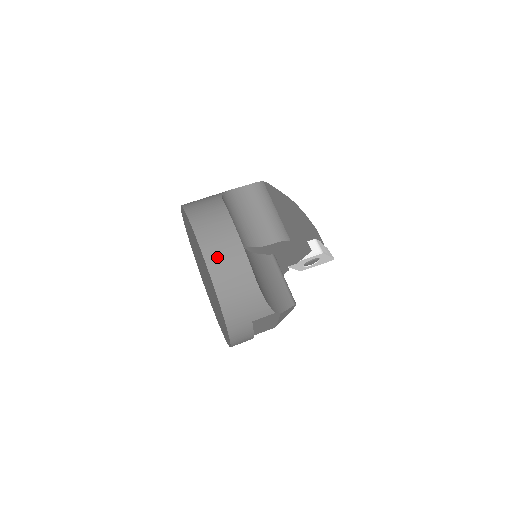
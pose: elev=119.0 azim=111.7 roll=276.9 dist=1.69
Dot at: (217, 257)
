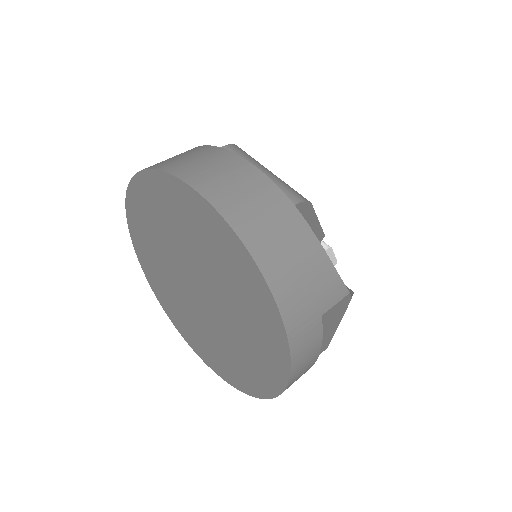
Dot at: (238, 204)
